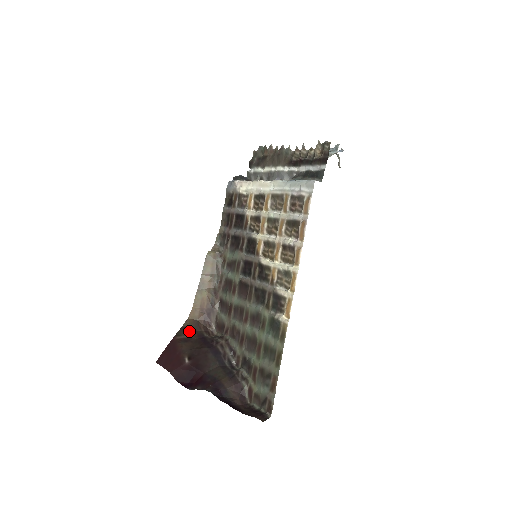
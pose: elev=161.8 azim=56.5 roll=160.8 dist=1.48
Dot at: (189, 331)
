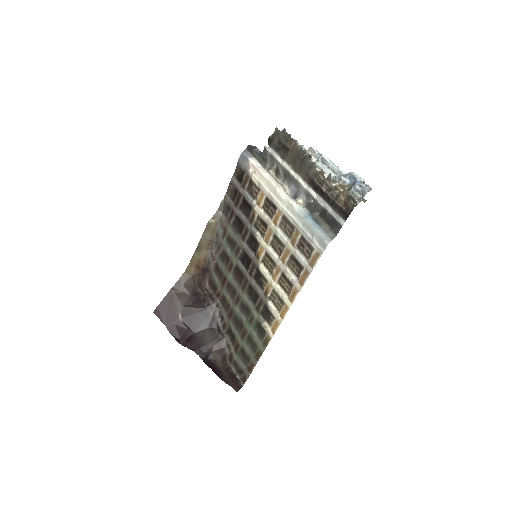
Dot at: (184, 286)
